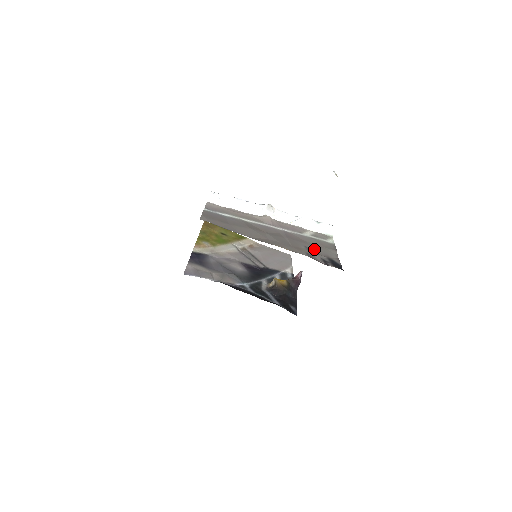
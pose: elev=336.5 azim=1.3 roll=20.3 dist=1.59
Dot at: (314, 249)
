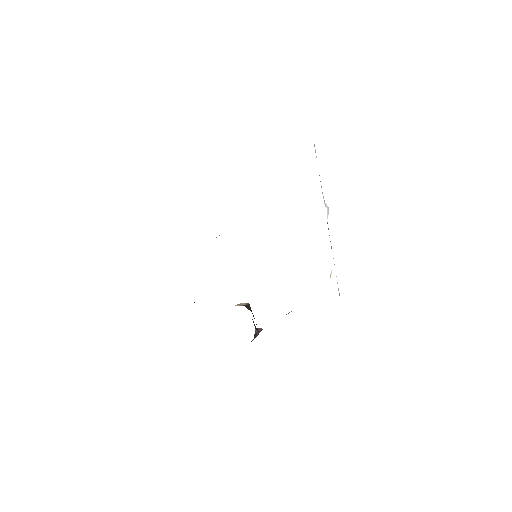
Dot at: occluded
